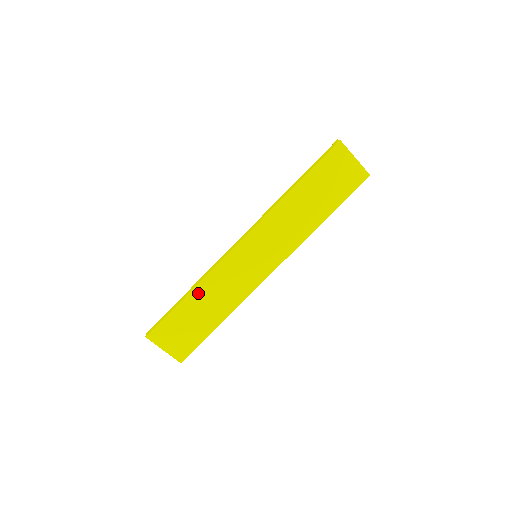
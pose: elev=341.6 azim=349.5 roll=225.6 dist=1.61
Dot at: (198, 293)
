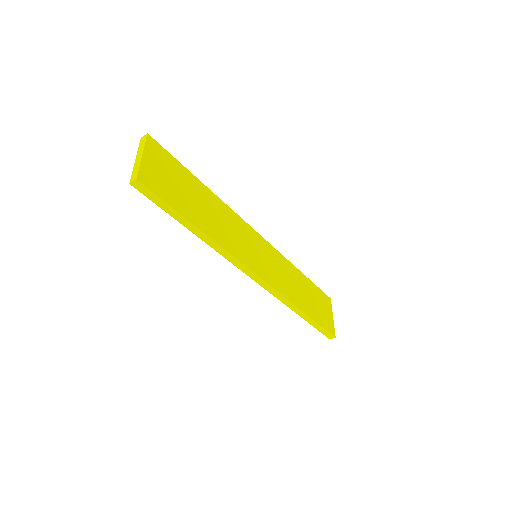
Dot at: (211, 197)
